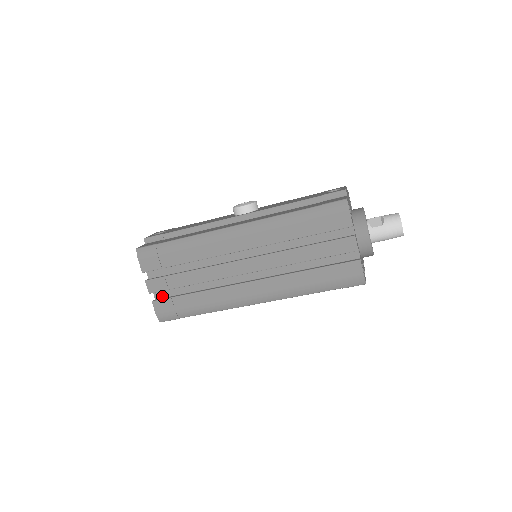
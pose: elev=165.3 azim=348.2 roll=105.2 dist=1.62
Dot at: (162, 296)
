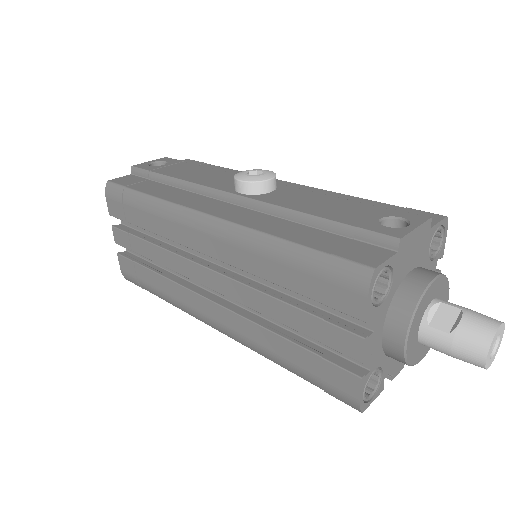
Dot at: (132, 251)
